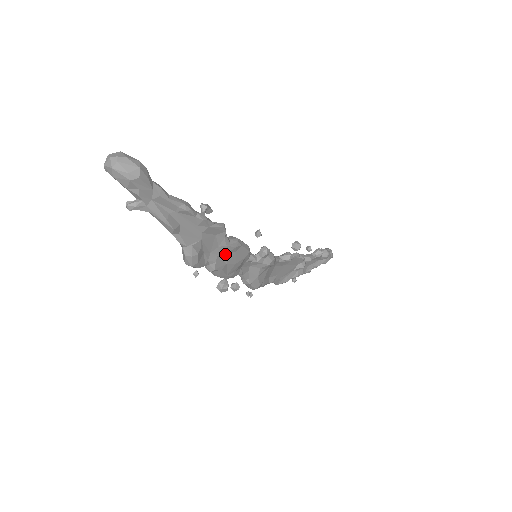
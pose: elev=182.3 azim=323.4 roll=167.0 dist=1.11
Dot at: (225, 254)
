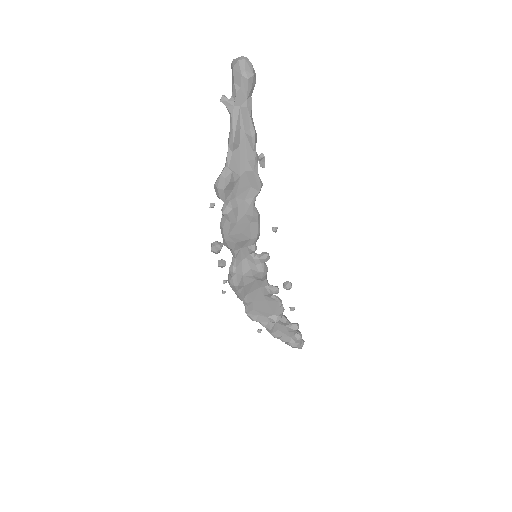
Dot at: (243, 213)
